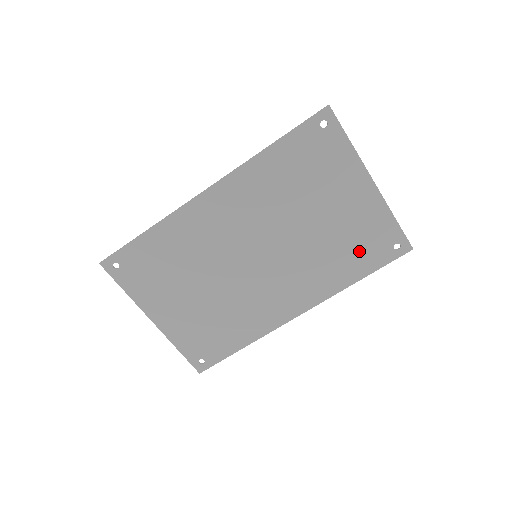
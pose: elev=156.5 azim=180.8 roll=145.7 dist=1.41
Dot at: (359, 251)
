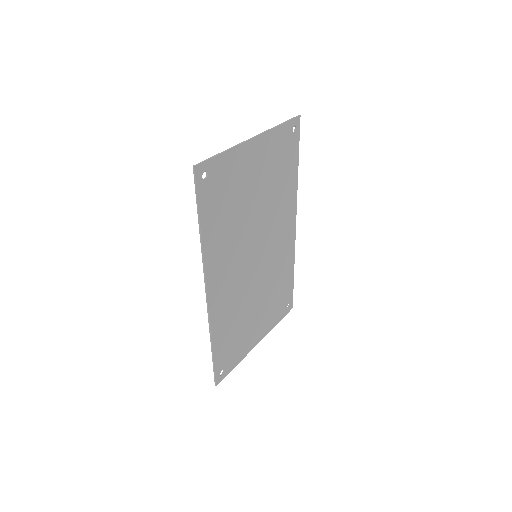
Dot at: (285, 165)
